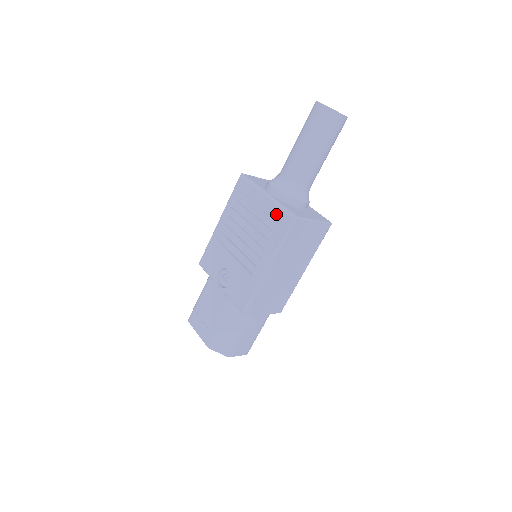
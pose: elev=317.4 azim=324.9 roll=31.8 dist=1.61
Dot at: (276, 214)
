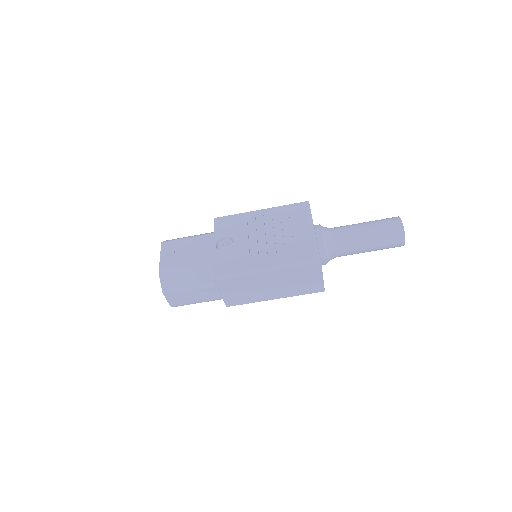
Dot at: (309, 246)
